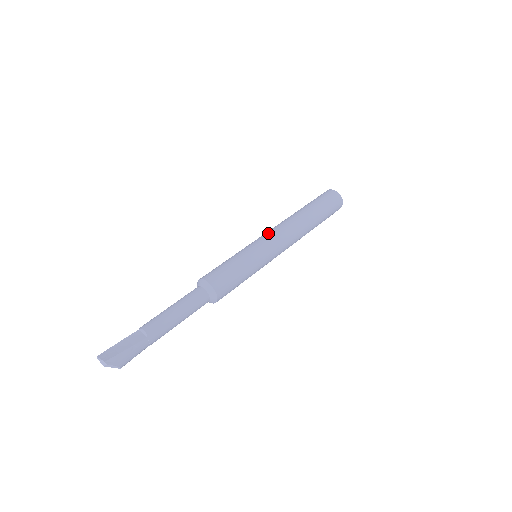
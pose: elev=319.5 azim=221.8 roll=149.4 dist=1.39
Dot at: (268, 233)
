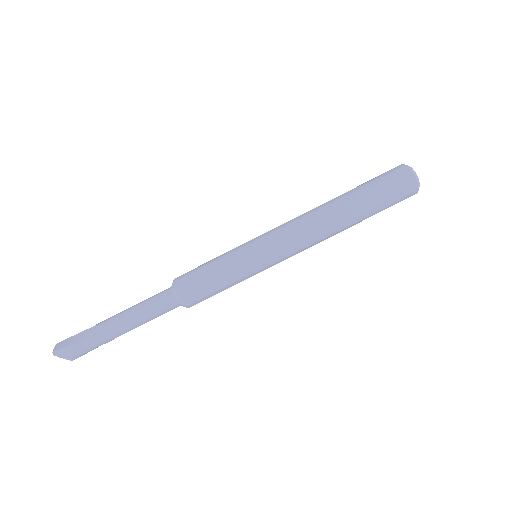
Dot at: (276, 228)
